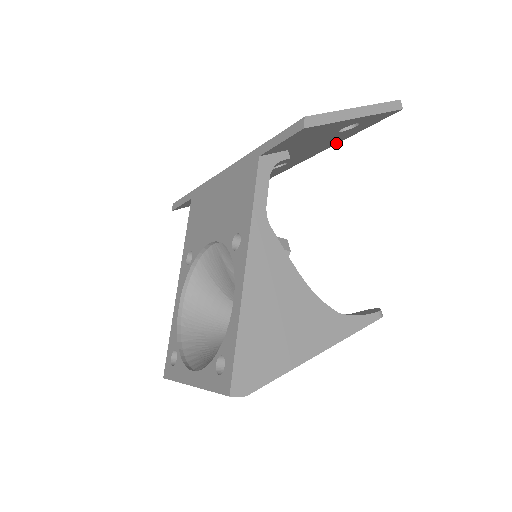
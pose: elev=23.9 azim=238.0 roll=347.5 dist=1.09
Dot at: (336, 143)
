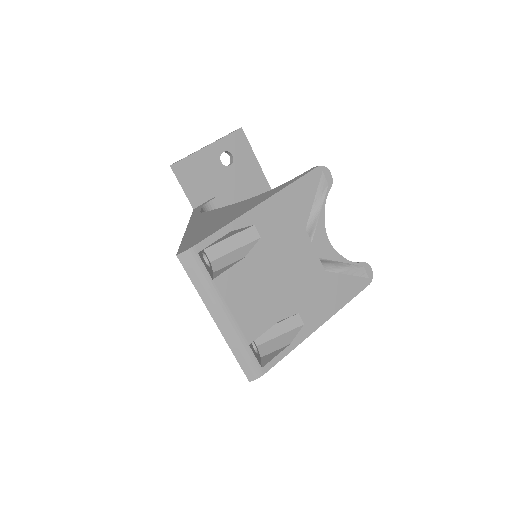
Dot at: (267, 184)
